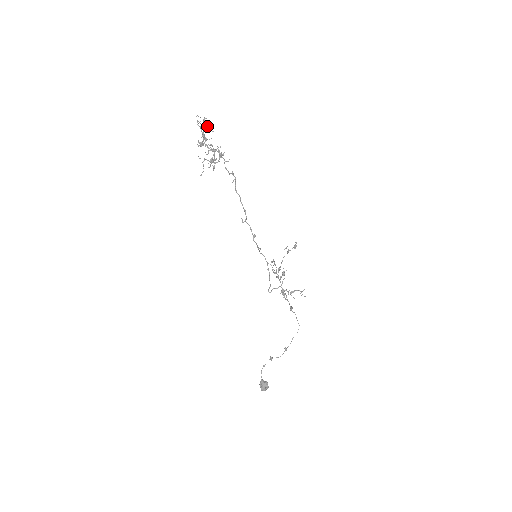
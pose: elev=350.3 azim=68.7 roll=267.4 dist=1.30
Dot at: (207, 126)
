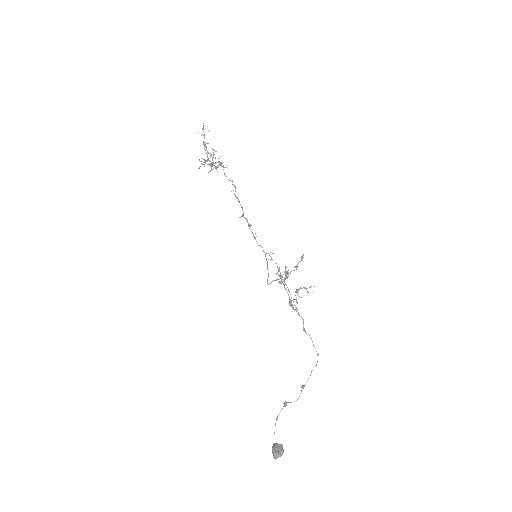
Dot at: (213, 154)
